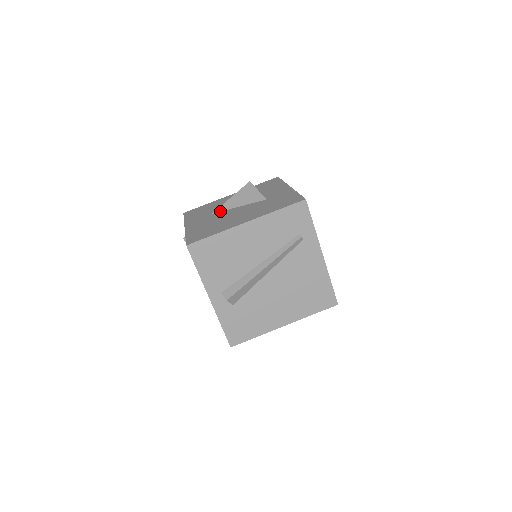
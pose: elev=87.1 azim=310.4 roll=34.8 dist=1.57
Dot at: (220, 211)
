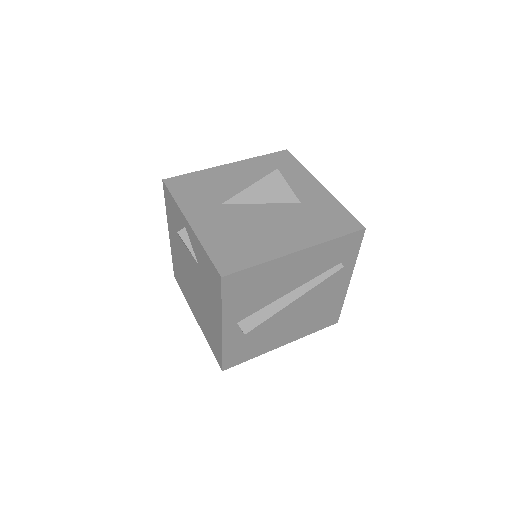
Dot at: (234, 203)
